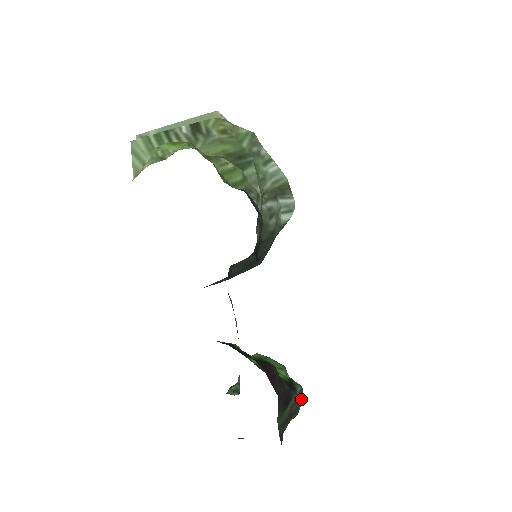
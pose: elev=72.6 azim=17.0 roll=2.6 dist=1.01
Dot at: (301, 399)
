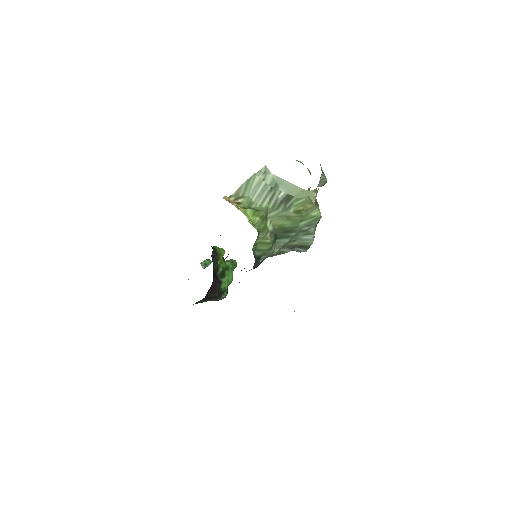
Dot at: occluded
